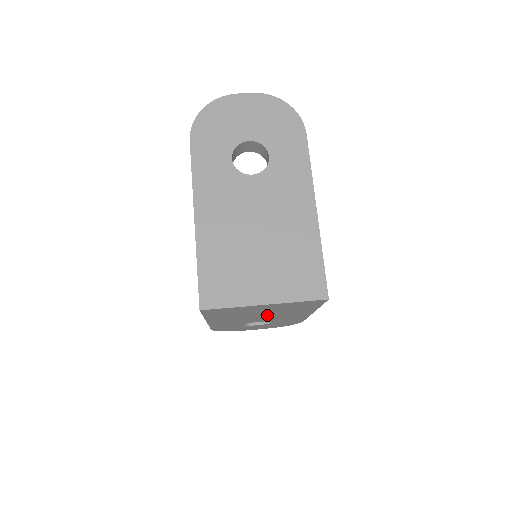
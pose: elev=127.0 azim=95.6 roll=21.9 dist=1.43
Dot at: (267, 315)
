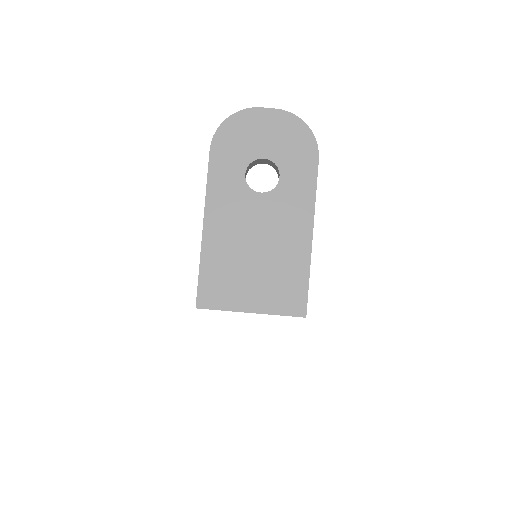
Dot at: occluded
